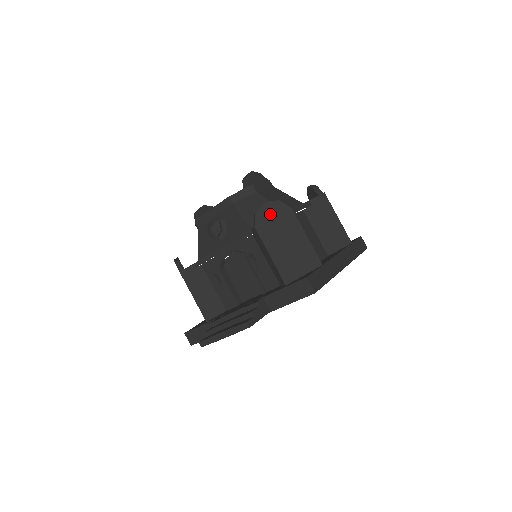
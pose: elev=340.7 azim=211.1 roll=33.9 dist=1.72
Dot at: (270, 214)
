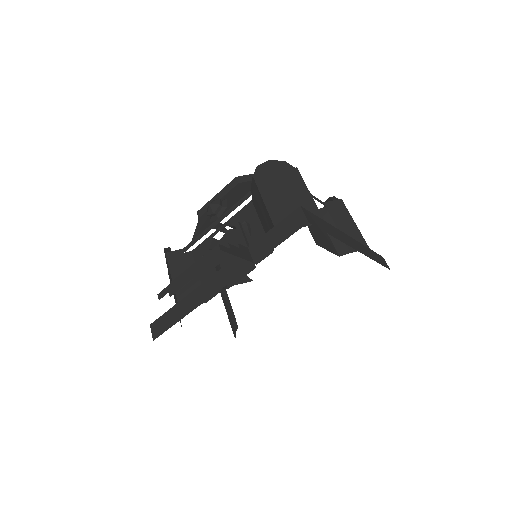
Dot at: (273, 170)
